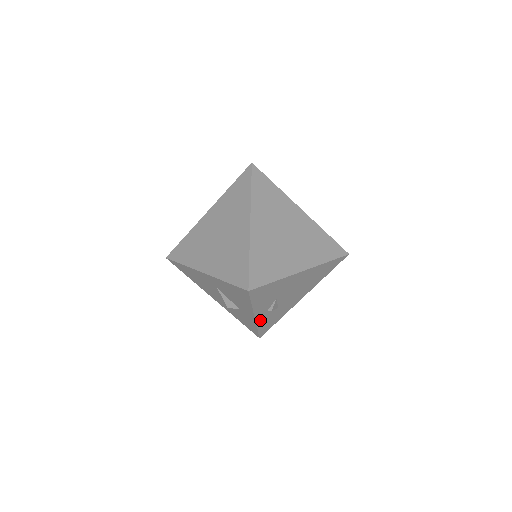
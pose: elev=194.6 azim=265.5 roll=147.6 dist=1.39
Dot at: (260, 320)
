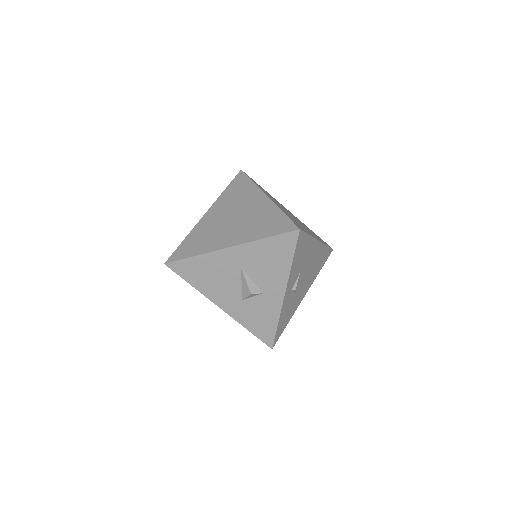
Dot at: (284, 305)
